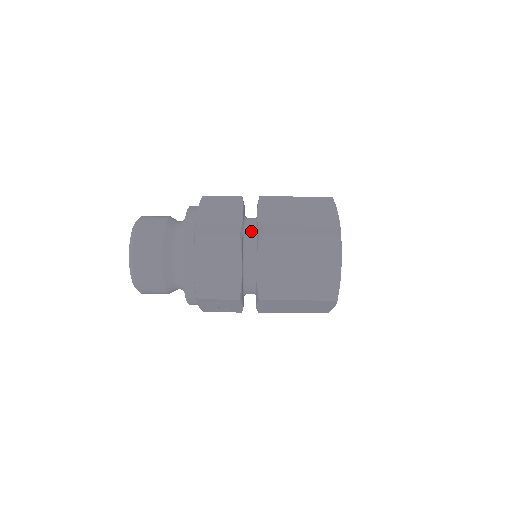
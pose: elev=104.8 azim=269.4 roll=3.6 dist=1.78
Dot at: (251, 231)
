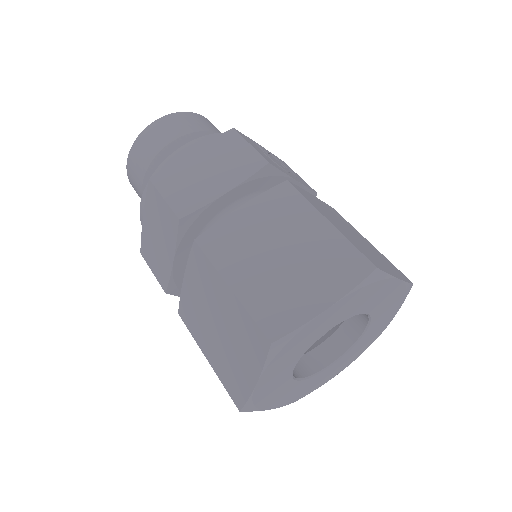
Dot at: occluded
